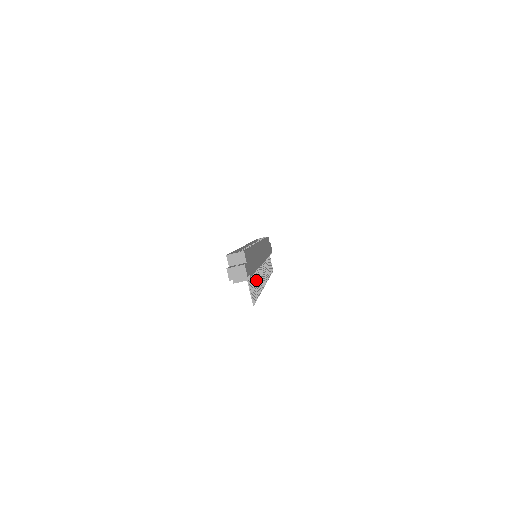
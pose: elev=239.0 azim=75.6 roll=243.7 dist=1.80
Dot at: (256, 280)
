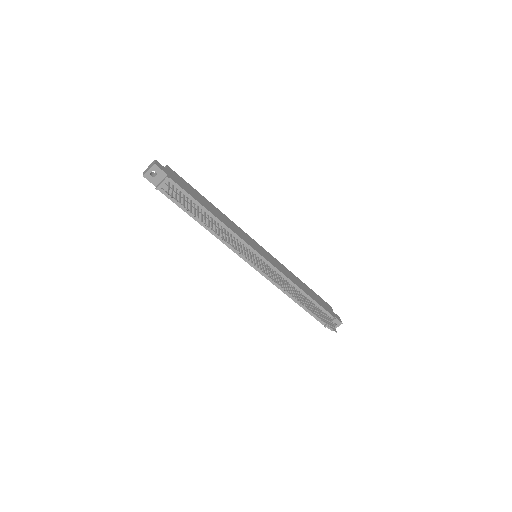
Dot at: (211, 223)
